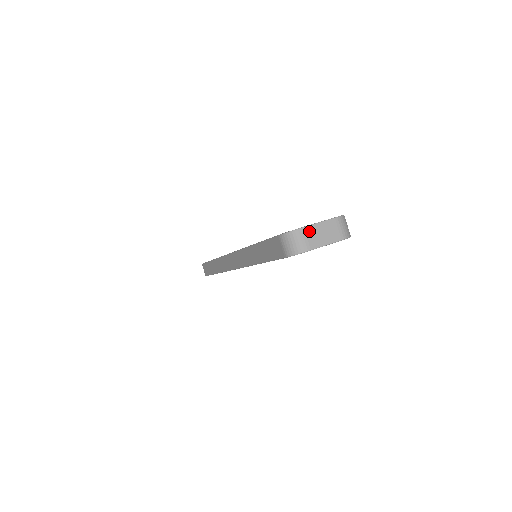
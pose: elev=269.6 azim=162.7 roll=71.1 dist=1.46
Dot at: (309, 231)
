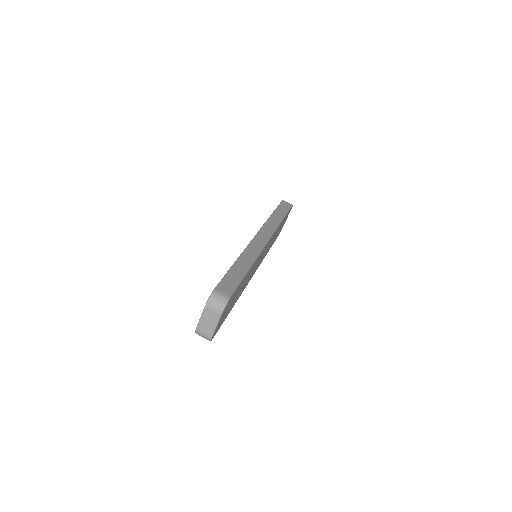
Dot at: (201, 327)
